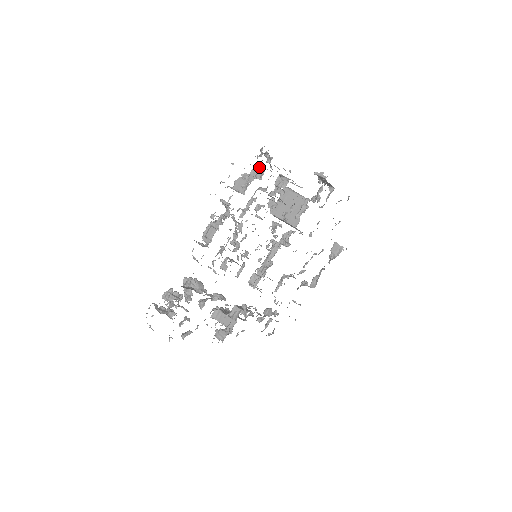
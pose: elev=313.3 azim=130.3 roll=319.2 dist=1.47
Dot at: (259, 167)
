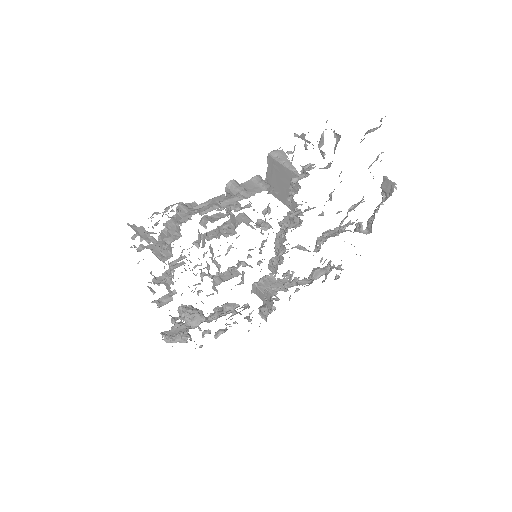
Dot at: (176, 215)
